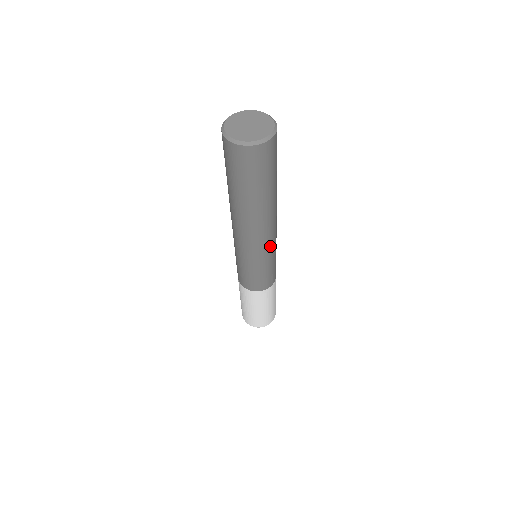
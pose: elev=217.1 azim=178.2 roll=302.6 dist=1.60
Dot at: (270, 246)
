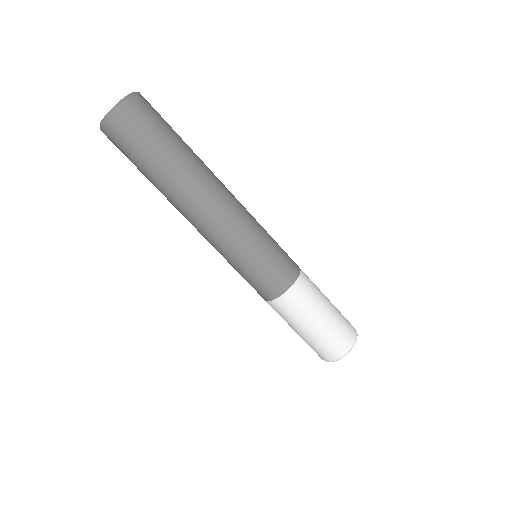
Dot at: (247, 213)
